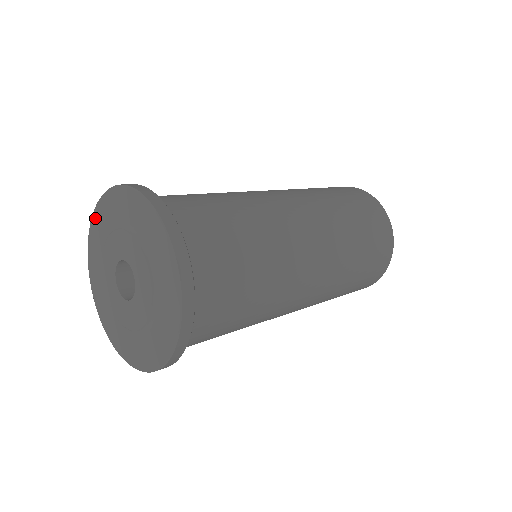
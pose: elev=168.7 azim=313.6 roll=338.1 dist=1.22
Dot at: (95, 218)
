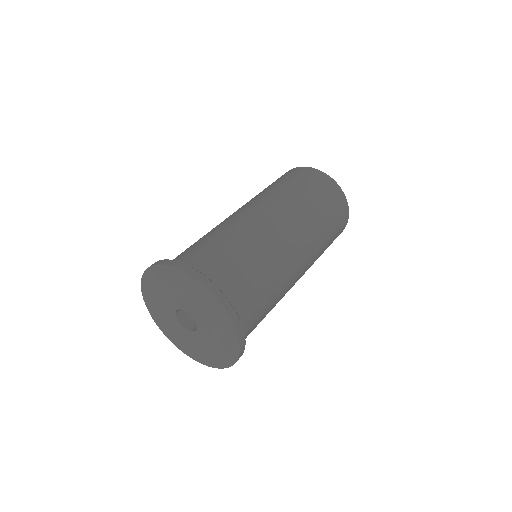
Dot at: (144, 285)
